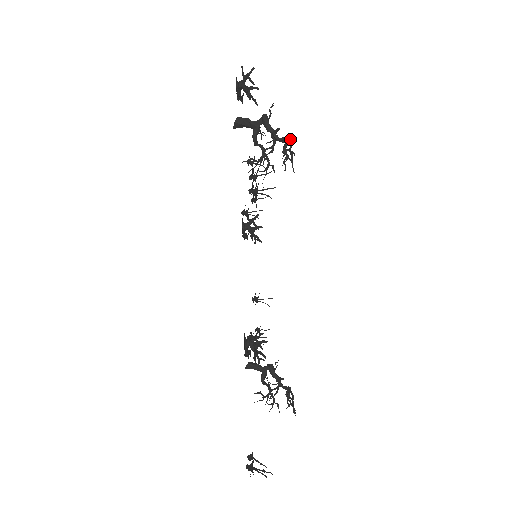
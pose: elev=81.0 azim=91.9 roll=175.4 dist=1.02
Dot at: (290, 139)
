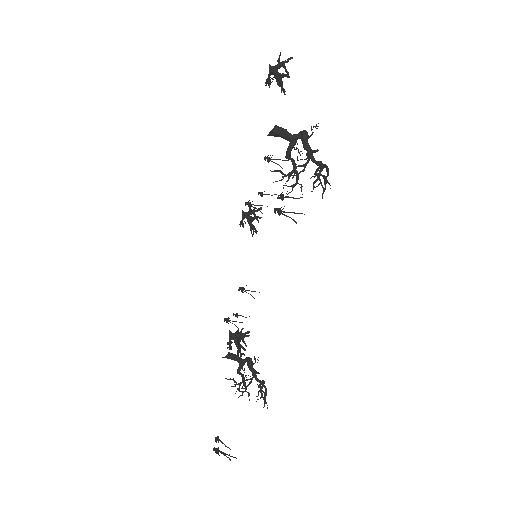
Dot at: occluded
